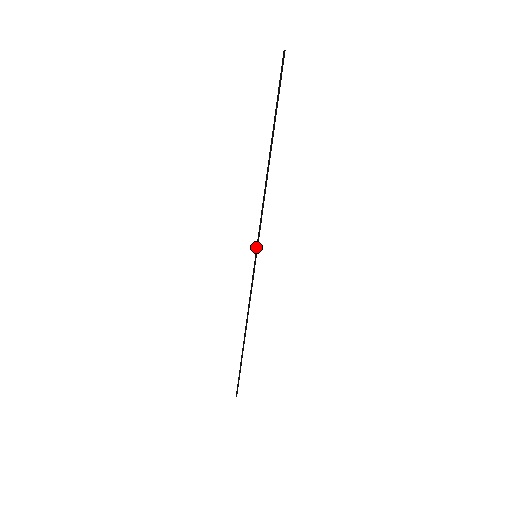
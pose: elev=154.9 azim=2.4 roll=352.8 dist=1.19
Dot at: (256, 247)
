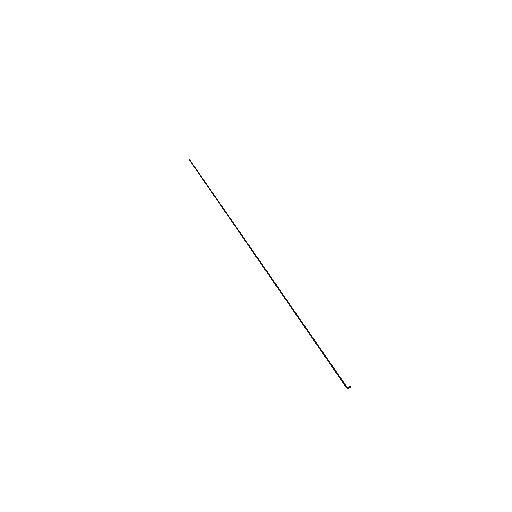
Dot at: occluded
